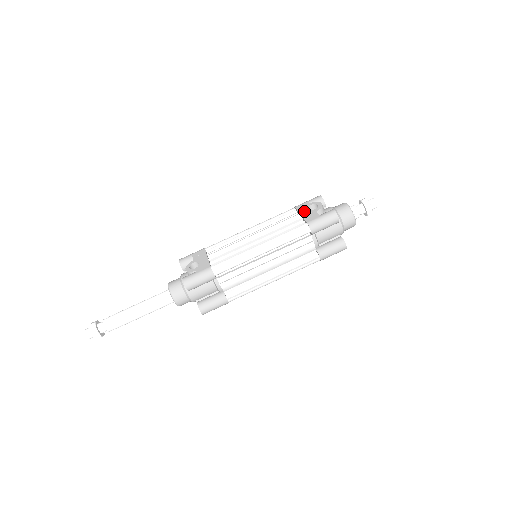
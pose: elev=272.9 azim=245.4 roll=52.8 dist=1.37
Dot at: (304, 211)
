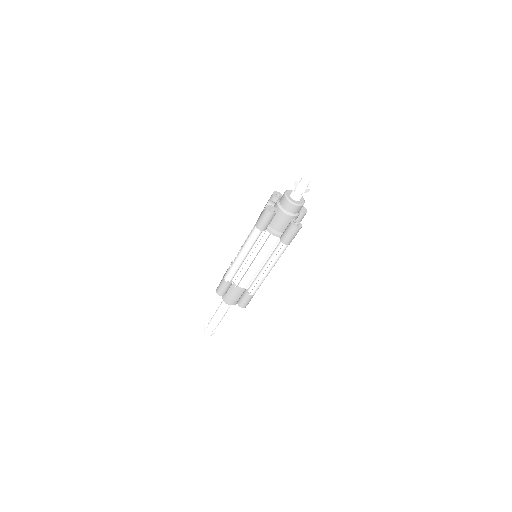
Dot at: (261, 212)
